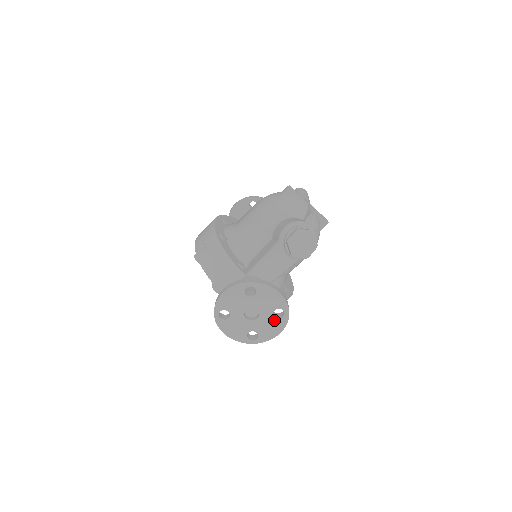
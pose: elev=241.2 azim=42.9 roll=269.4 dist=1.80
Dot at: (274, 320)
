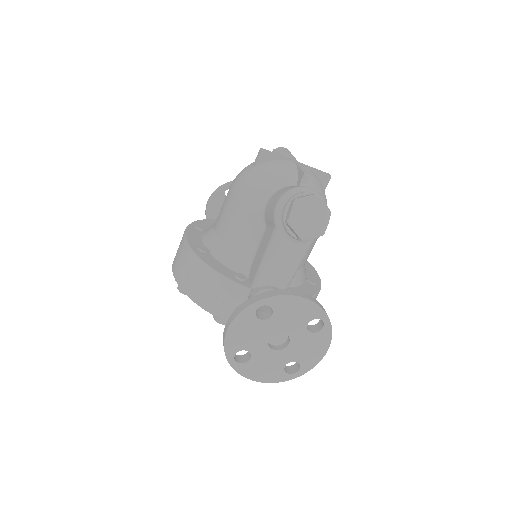
Dot at: (313, 337)
